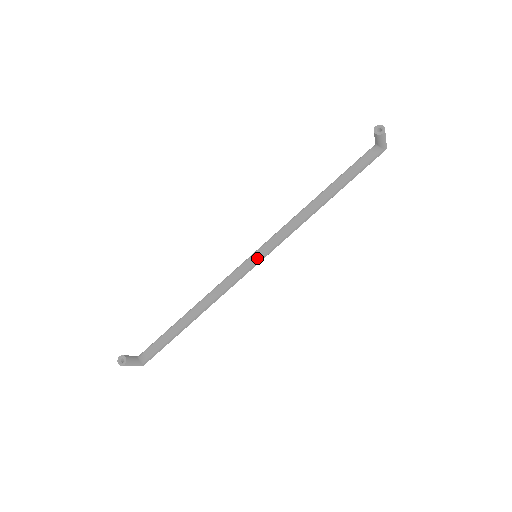
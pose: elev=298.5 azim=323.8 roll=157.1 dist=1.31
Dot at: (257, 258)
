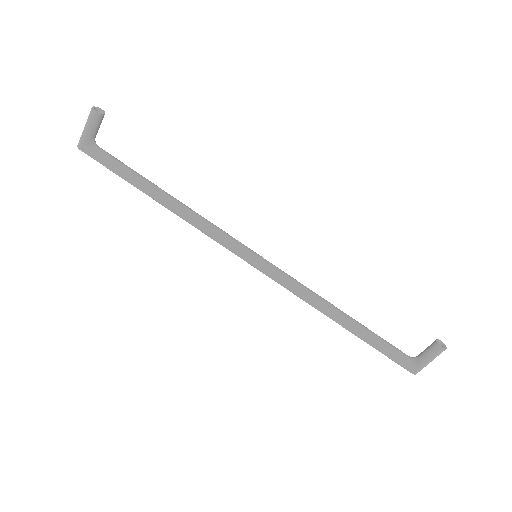
Dot at: (255, 256)
